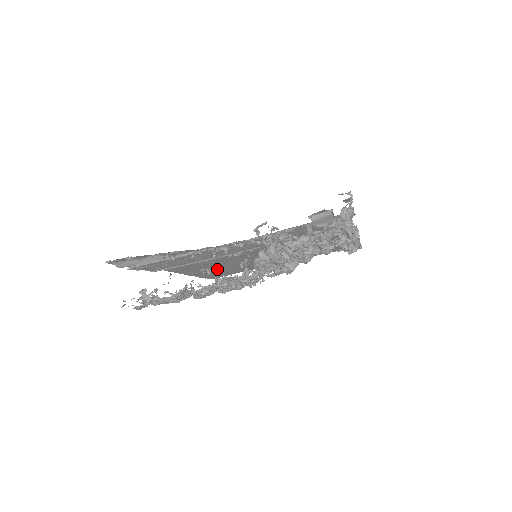
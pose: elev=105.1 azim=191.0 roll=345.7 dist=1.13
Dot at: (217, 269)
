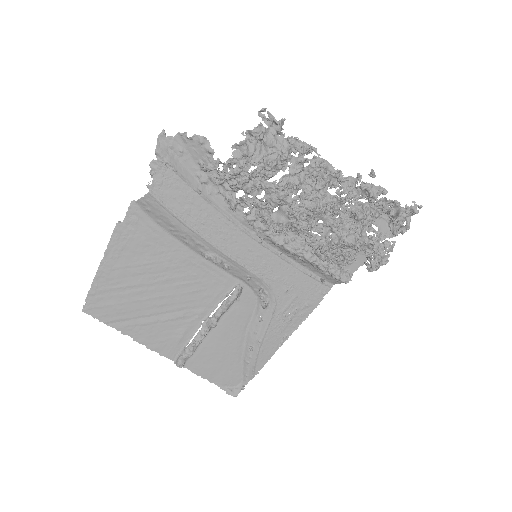
Dot at: (129, 290)
